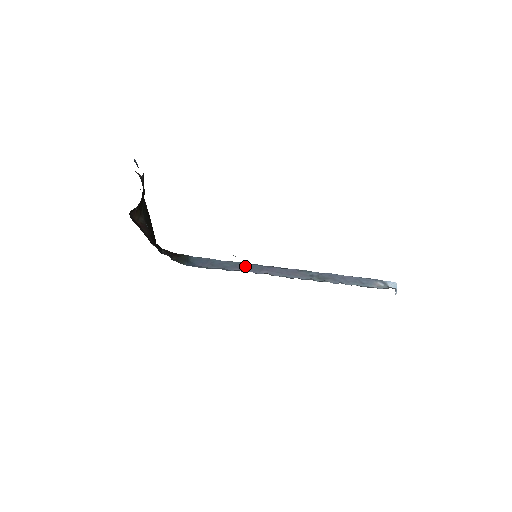
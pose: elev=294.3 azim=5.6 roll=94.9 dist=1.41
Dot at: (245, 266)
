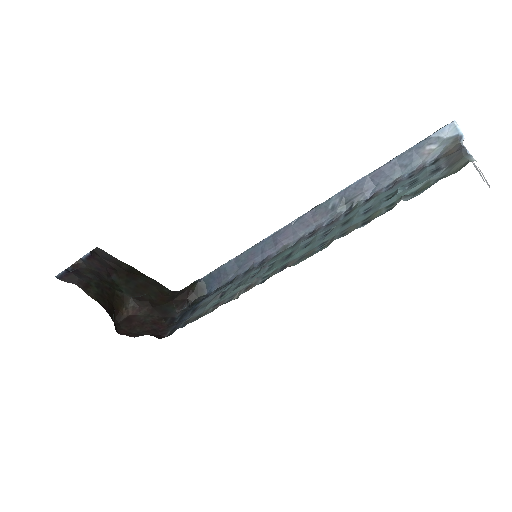
Dot at: (256, 252)
